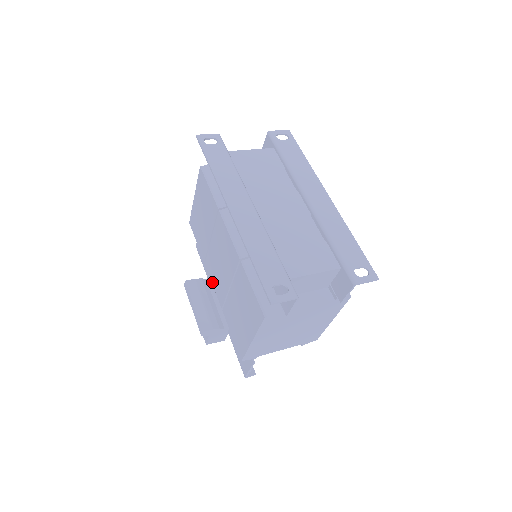
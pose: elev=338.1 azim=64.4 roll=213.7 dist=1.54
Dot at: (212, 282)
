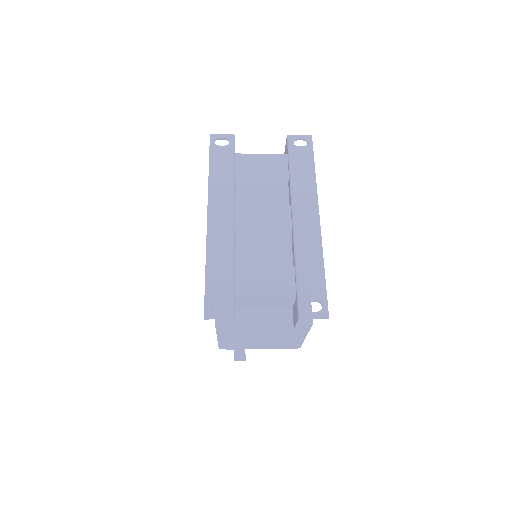
Dot at: occluded
